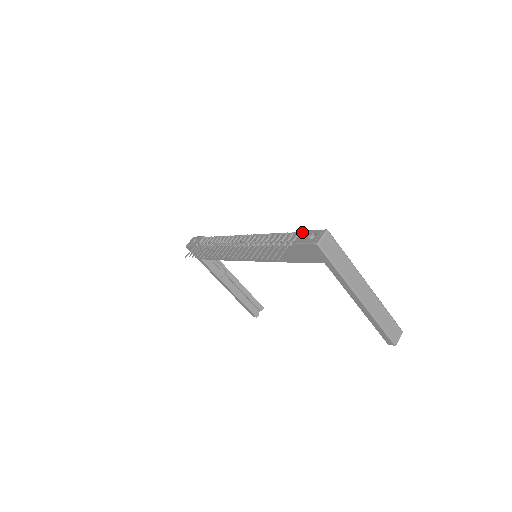
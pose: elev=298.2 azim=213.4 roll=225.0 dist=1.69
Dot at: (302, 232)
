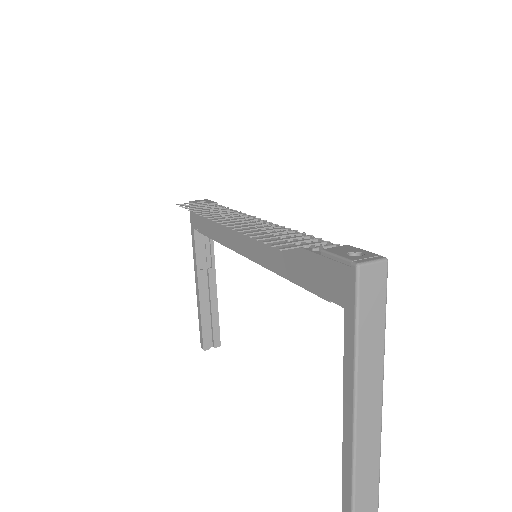
Dot at: occluded
